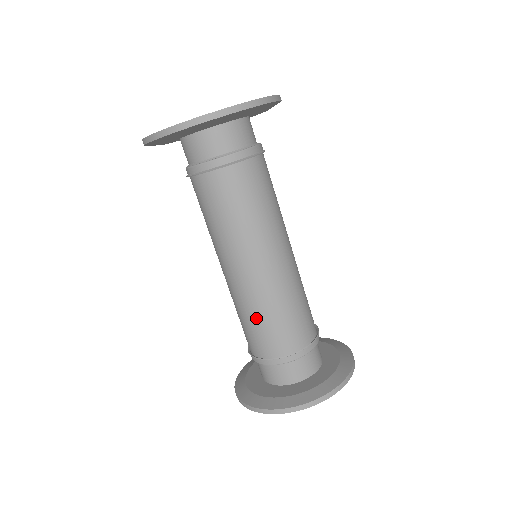
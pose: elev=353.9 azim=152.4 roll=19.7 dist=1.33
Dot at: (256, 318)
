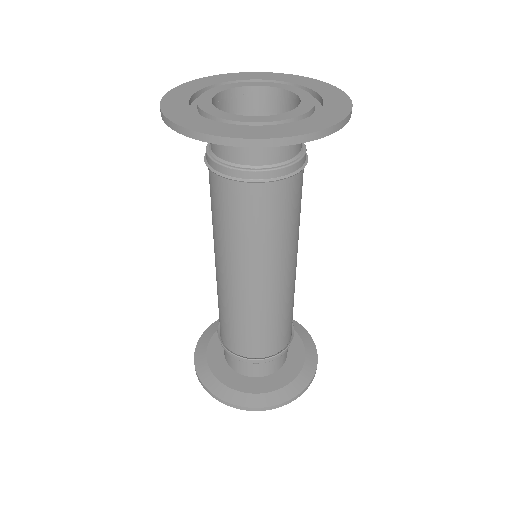
Dot at: (277, 321)
